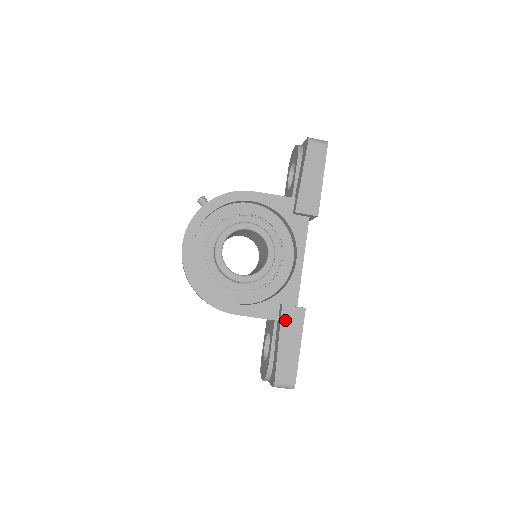
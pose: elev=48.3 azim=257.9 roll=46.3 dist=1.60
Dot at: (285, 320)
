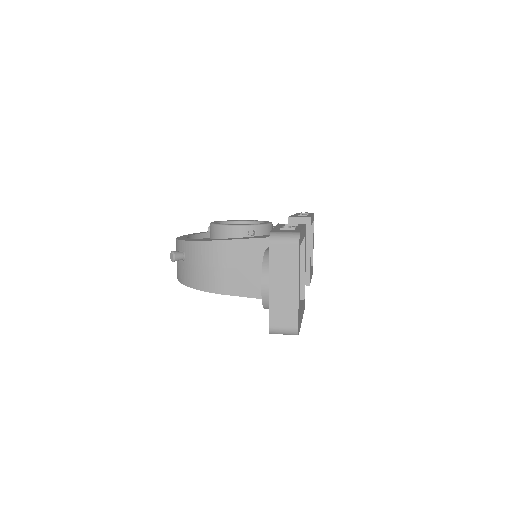
Dot at: occluded
